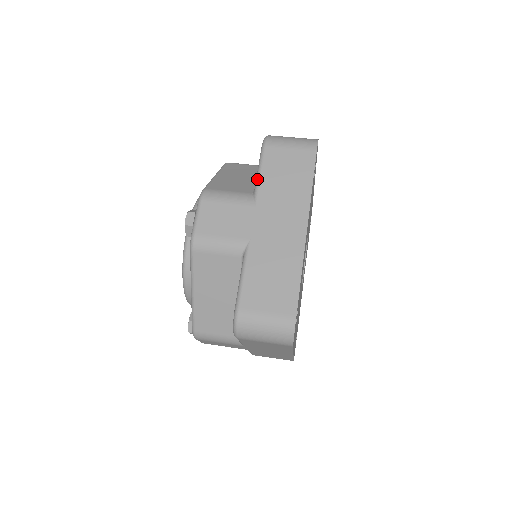
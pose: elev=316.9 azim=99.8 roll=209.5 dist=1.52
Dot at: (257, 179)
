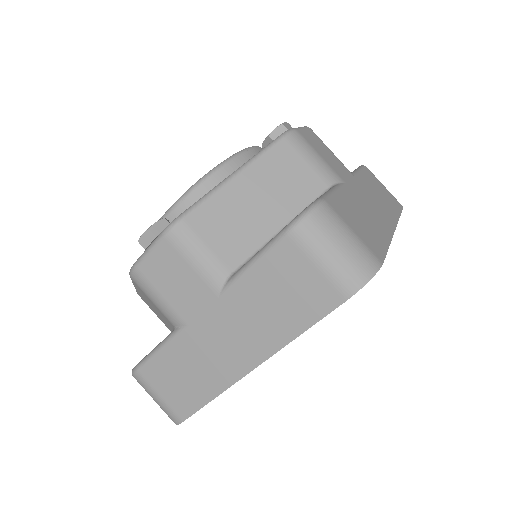
Dot at: (244, 268)
